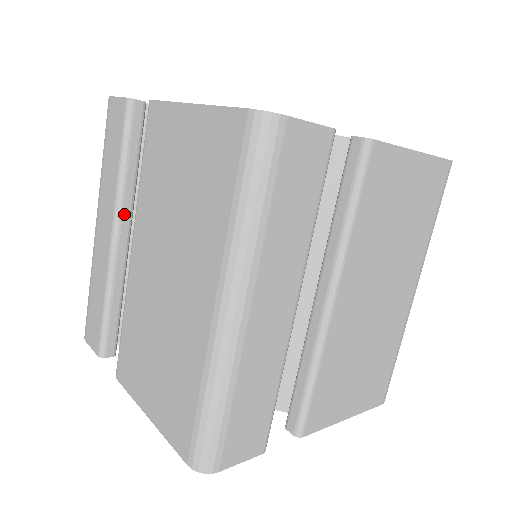
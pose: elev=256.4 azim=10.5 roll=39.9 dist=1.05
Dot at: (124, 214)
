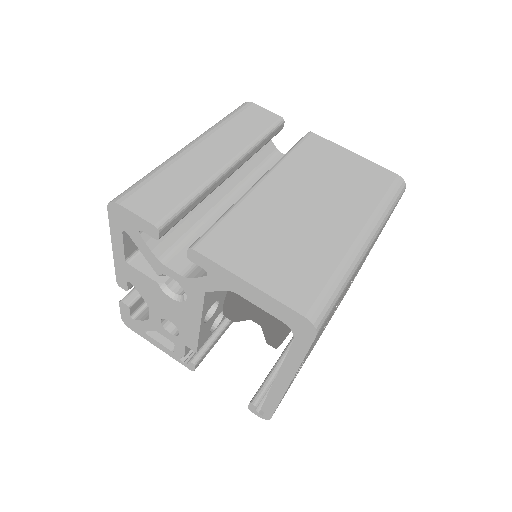
Dot at: occluded
